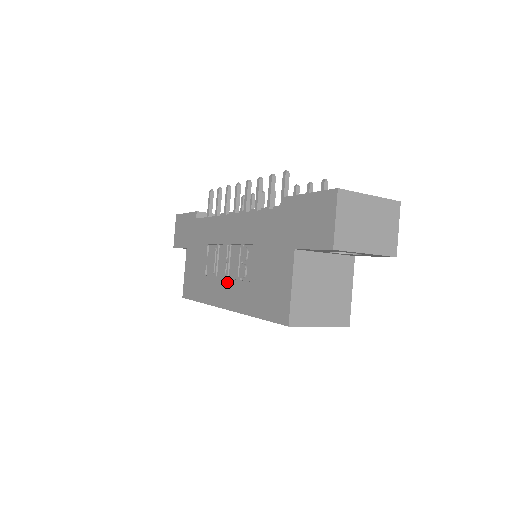
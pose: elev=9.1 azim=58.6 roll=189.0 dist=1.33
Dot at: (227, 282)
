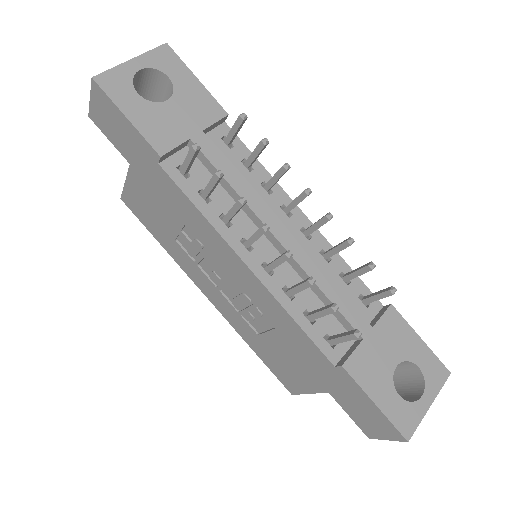
Dot at: (218, 293)
